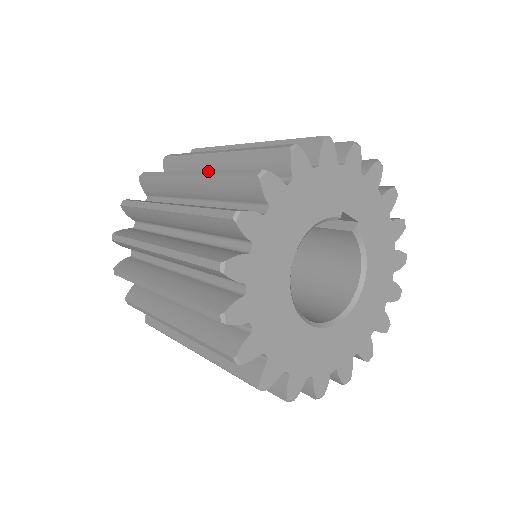
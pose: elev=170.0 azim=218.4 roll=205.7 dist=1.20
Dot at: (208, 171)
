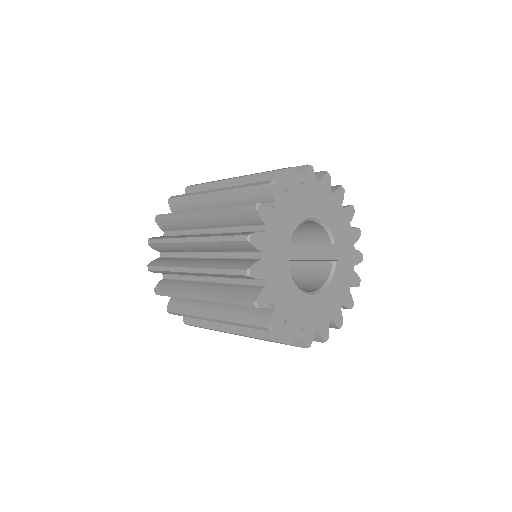
Dot at: occluded
